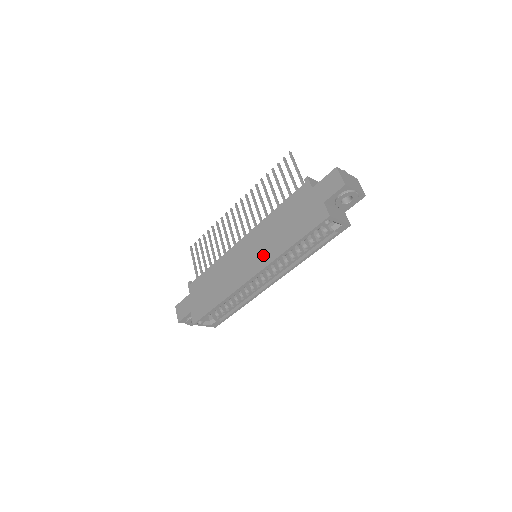
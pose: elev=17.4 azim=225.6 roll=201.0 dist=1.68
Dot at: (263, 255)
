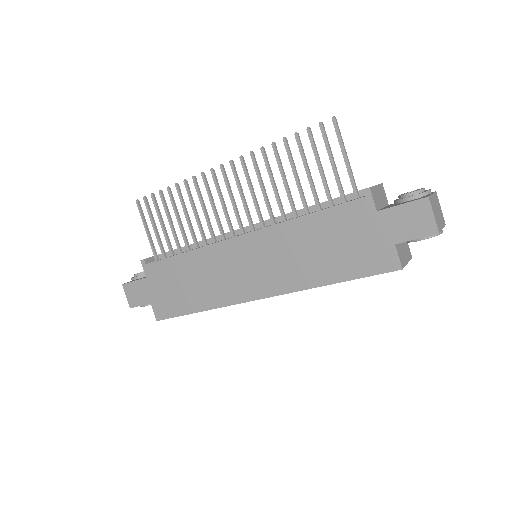
Dot at: (278, 277)
